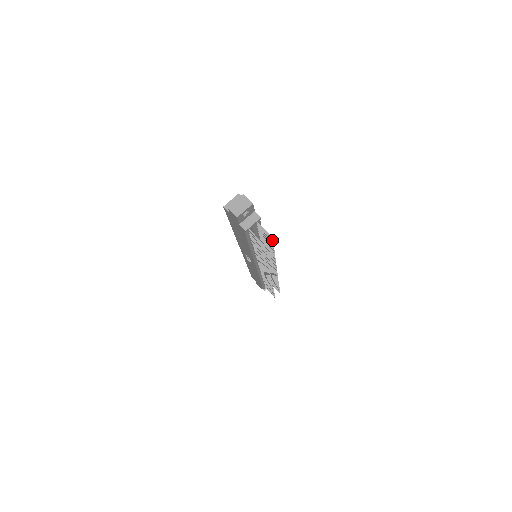
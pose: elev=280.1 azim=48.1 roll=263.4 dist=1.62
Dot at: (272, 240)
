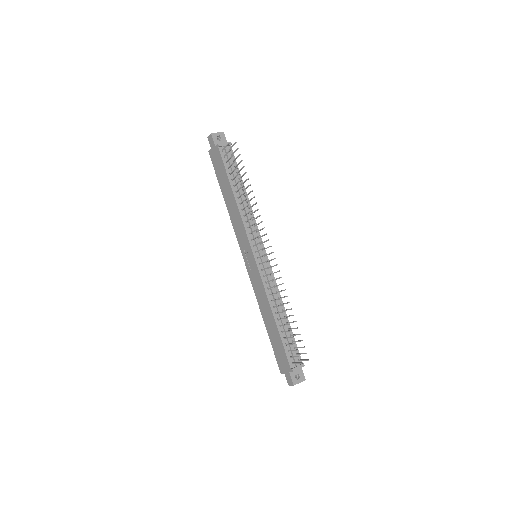
Dot at: (238, 148)
